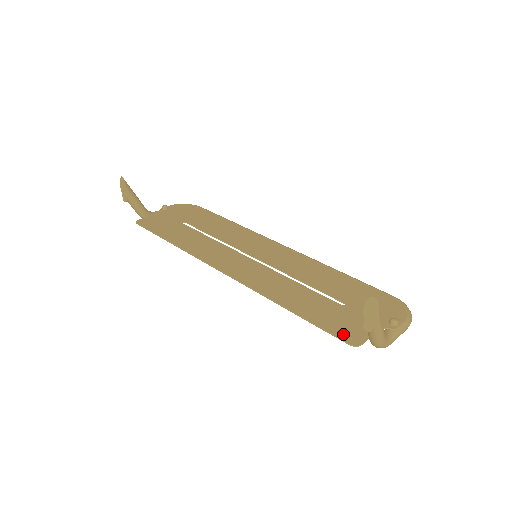
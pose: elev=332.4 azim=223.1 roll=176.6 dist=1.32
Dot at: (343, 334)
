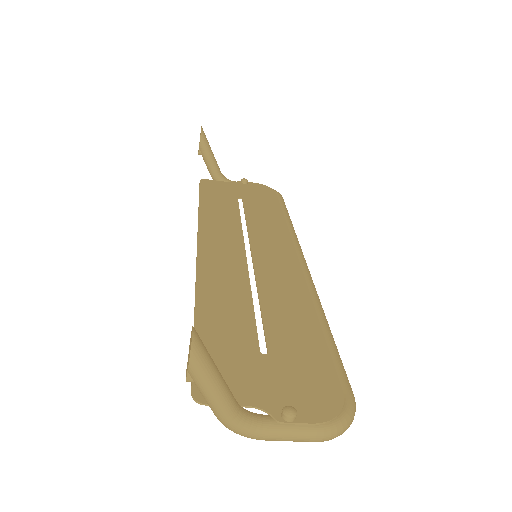
Dot at: occluded
